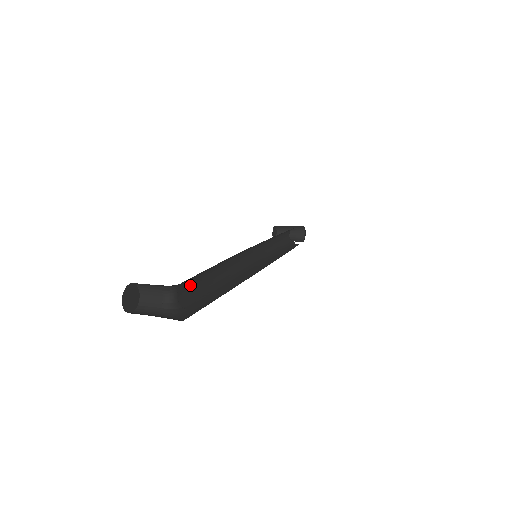
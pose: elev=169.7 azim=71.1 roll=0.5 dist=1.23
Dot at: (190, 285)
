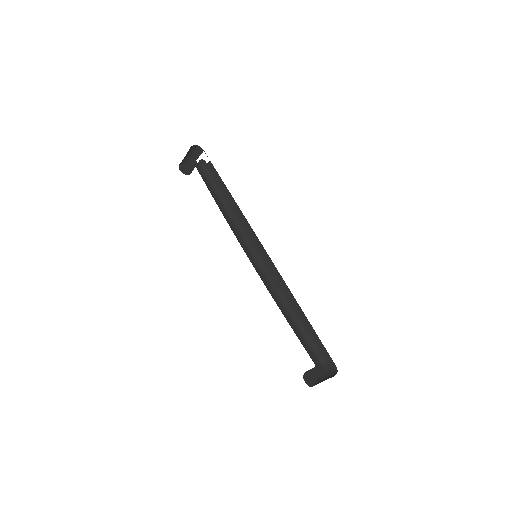
Dot at: (207, 180)
